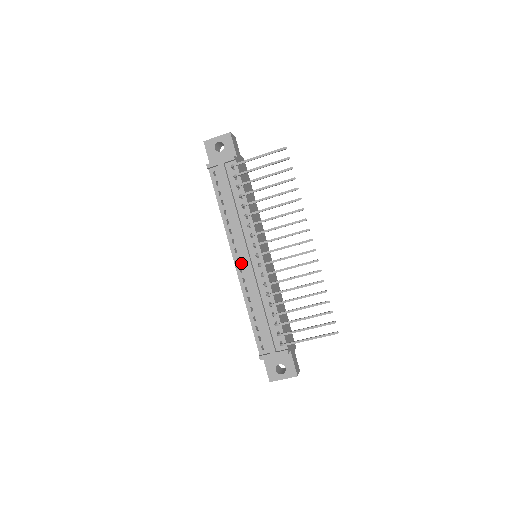
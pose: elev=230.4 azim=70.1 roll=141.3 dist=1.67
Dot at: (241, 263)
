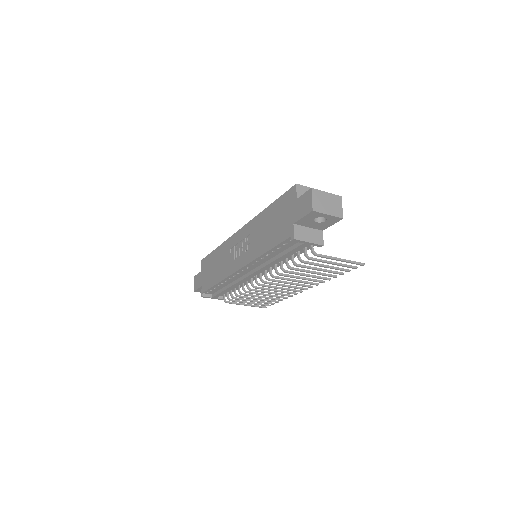
Dot at: (244, 272)
